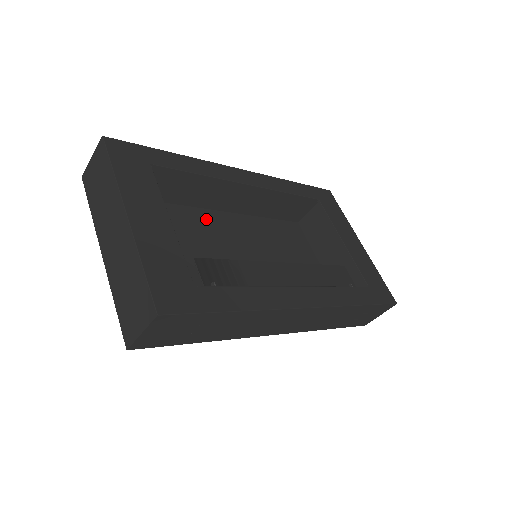
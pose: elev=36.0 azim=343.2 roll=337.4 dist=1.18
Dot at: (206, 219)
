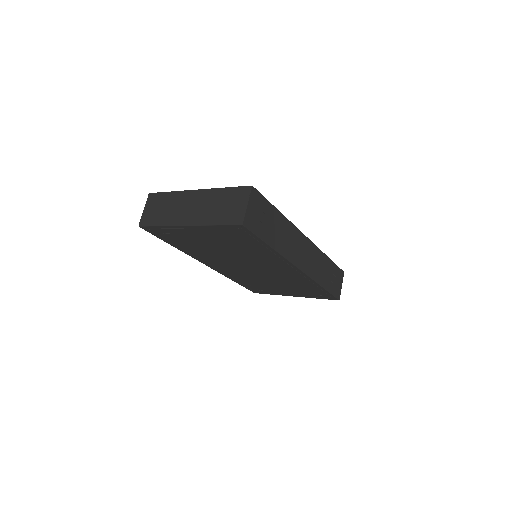
Dot at: occluded
